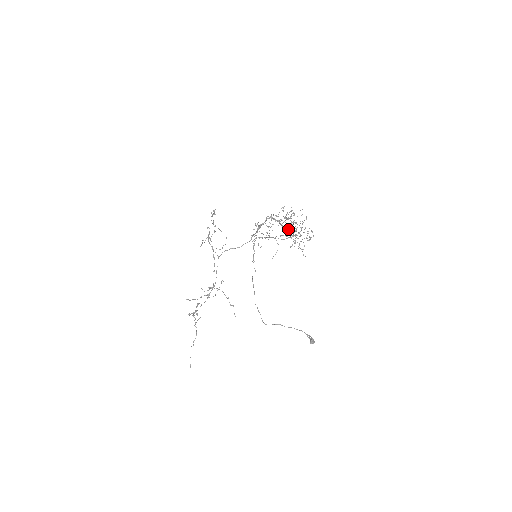
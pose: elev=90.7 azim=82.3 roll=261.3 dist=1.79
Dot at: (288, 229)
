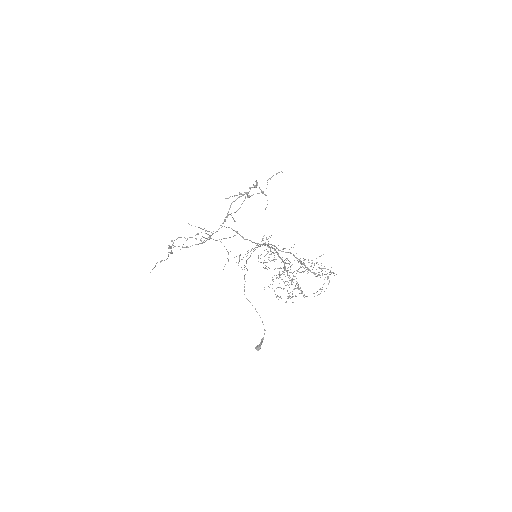
Dot at: (289, 272)
